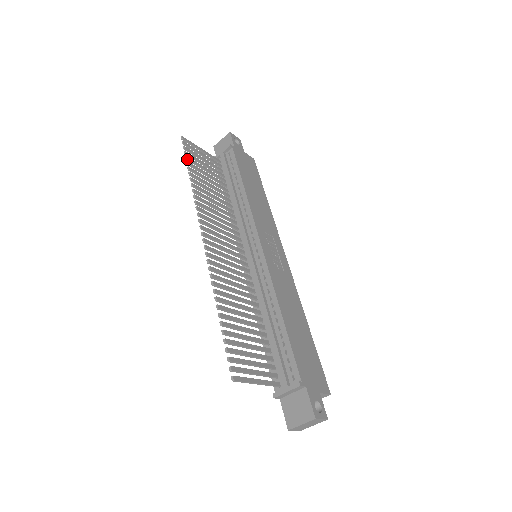
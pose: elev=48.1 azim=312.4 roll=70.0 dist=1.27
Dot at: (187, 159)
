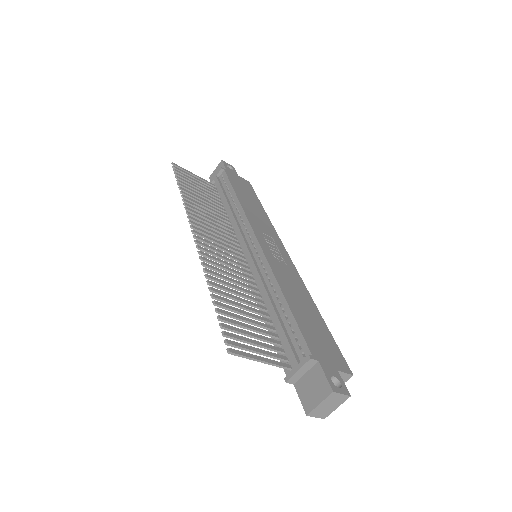
Dot at: (177, 178)
